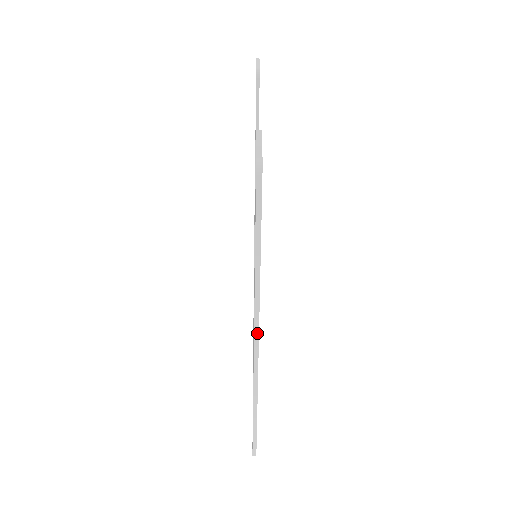
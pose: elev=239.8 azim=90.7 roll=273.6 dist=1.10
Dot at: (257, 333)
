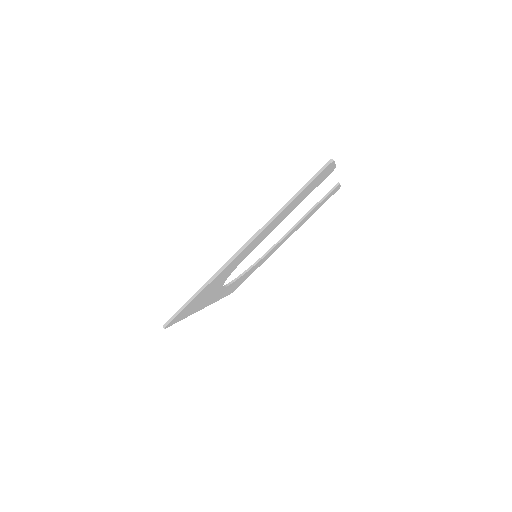
Dot at: (252, 240)
